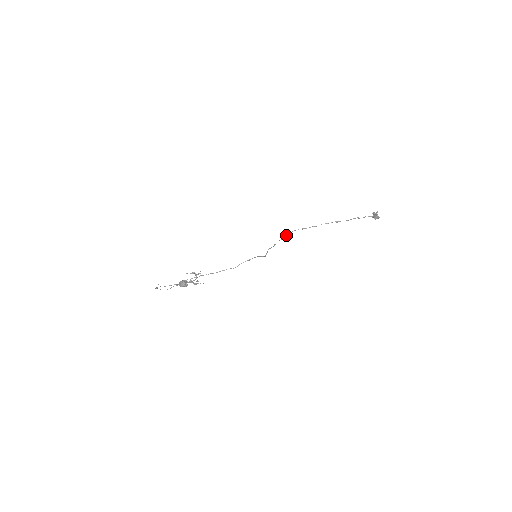
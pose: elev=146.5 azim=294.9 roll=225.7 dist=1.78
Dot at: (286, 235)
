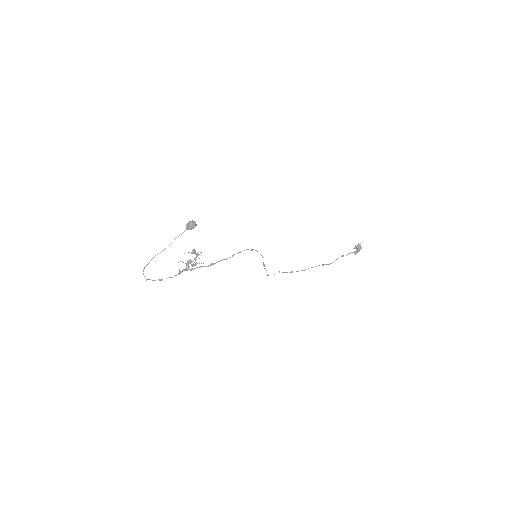
Dot at: occluded
